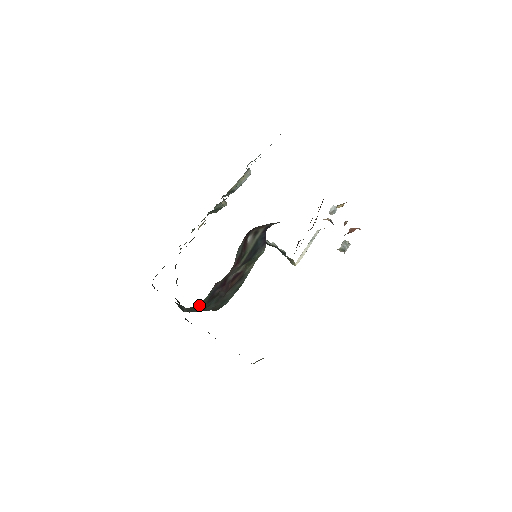
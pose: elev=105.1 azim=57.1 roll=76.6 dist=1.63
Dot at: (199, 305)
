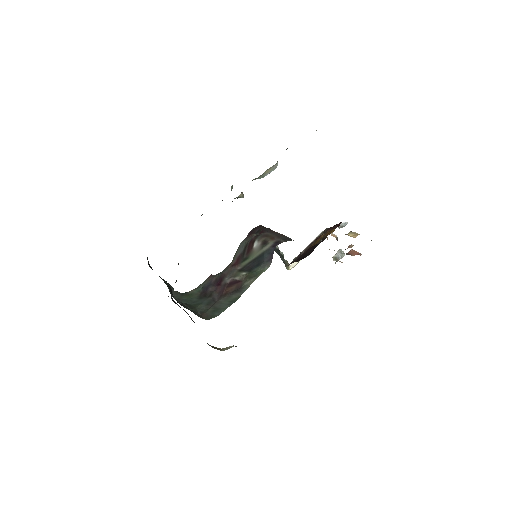
Dot at: (189, 296)
